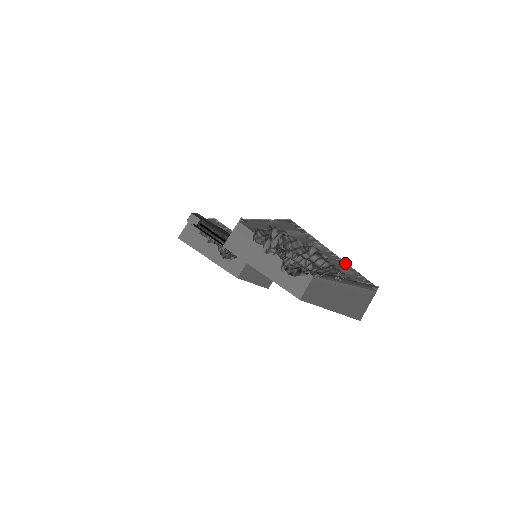
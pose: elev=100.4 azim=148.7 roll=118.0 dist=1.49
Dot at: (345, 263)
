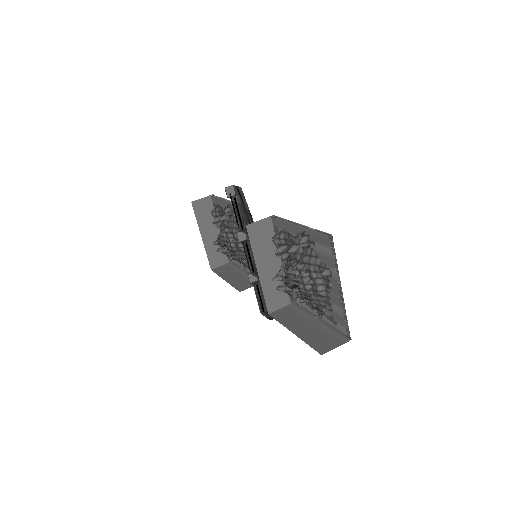
Dot at: (342, 301)
